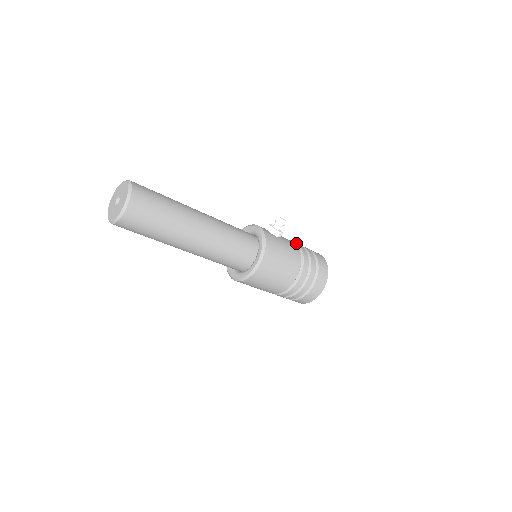
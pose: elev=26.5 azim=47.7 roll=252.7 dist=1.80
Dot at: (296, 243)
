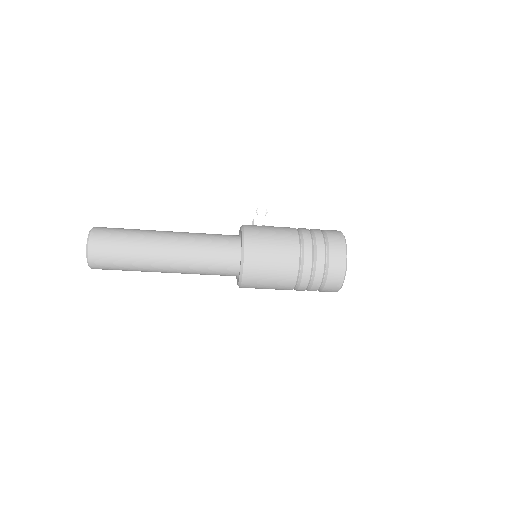
Dot at: (298, 228)
